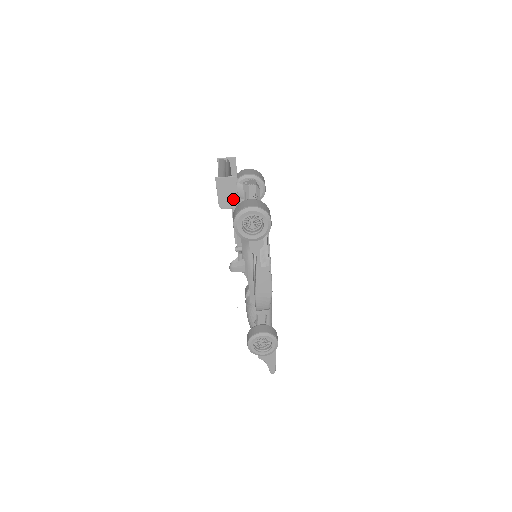
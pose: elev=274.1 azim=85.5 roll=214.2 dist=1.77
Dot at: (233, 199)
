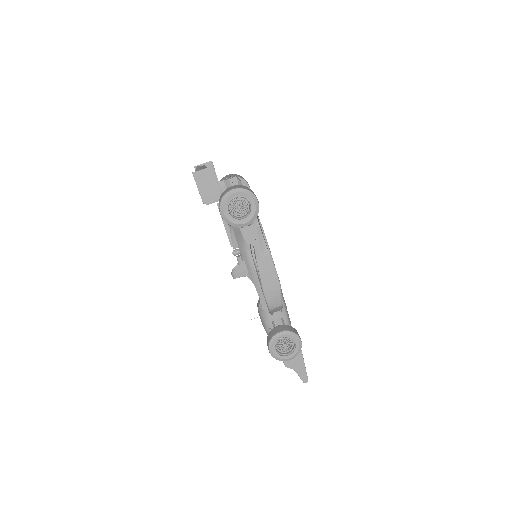
Dot at: (215, 191)
